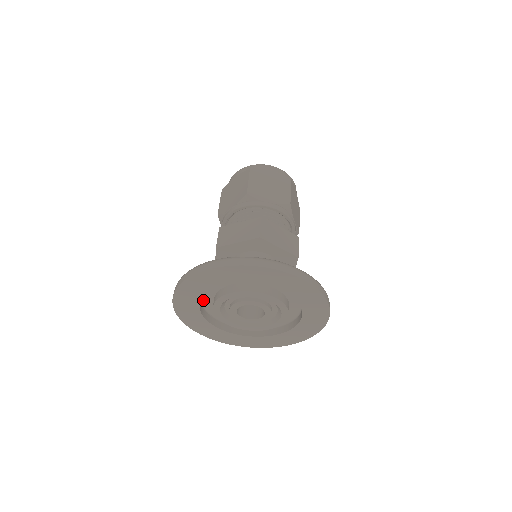
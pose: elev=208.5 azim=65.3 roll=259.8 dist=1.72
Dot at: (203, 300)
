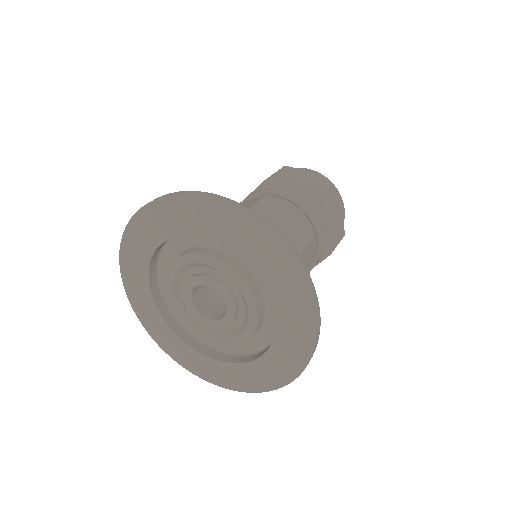
Dot at: (160, 278)
